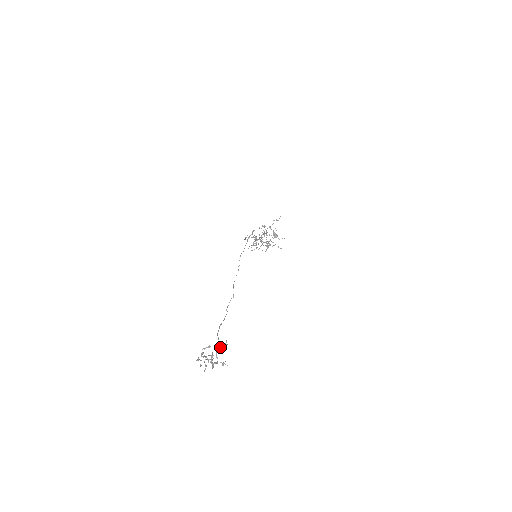
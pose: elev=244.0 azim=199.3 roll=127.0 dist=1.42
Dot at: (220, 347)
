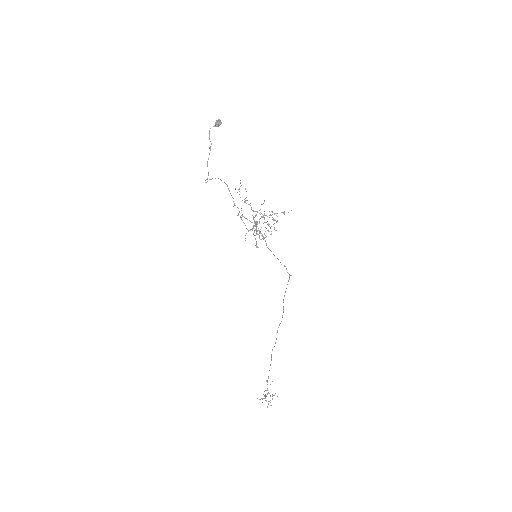
Dot at: occluded
